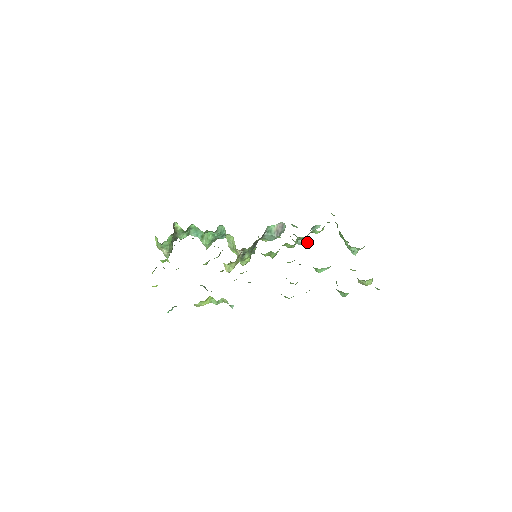
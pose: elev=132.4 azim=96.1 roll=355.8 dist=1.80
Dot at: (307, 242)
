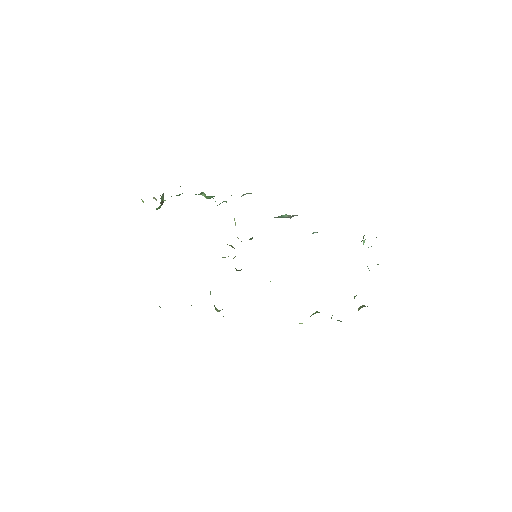
Dot at: occluded
